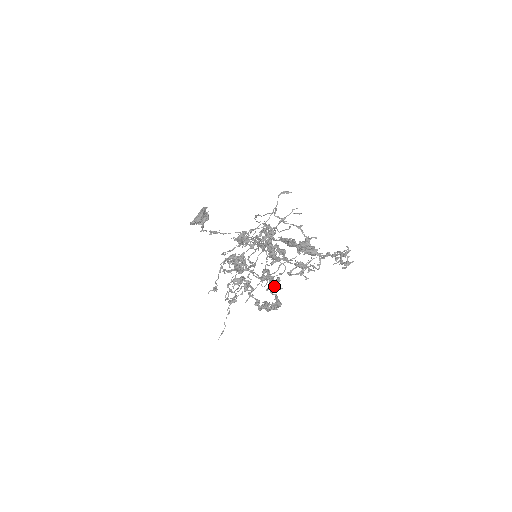
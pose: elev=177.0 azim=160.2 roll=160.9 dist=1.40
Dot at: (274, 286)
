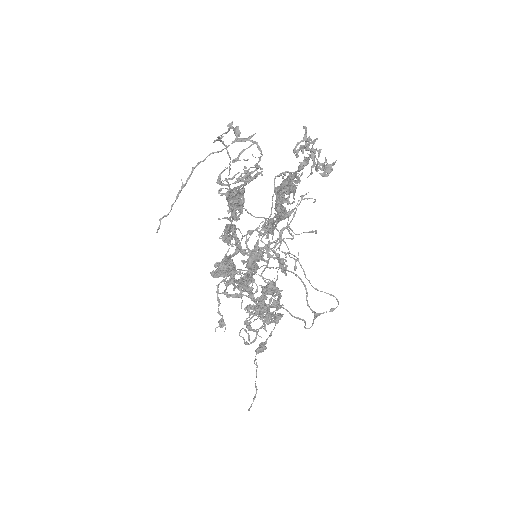
Dot at: (253, 256)
